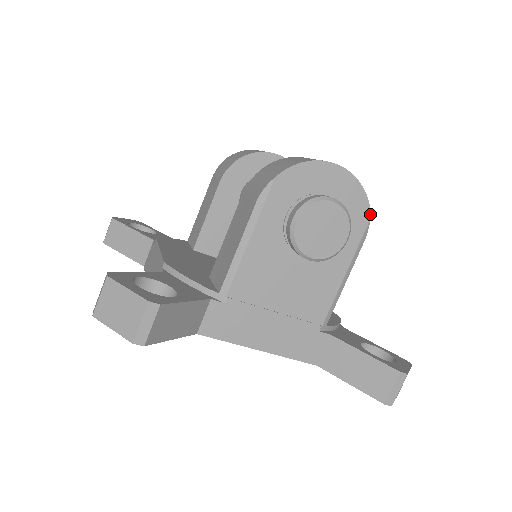
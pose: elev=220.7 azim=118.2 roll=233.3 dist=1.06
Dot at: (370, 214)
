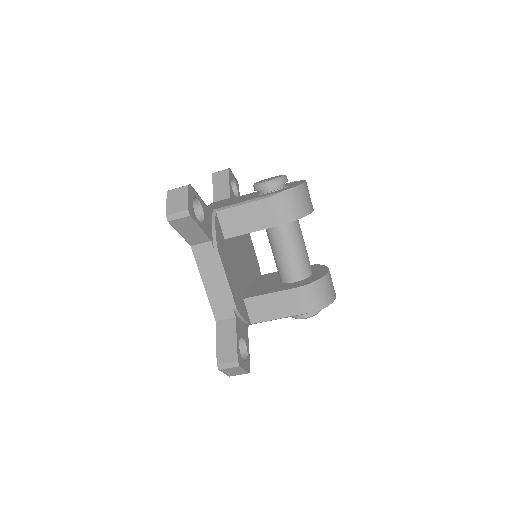
Dot at: occluded
